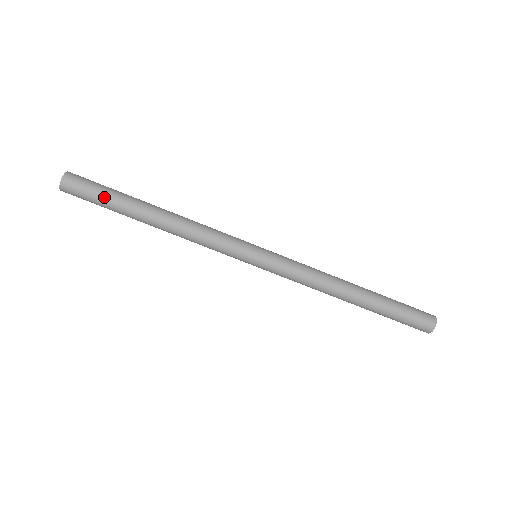
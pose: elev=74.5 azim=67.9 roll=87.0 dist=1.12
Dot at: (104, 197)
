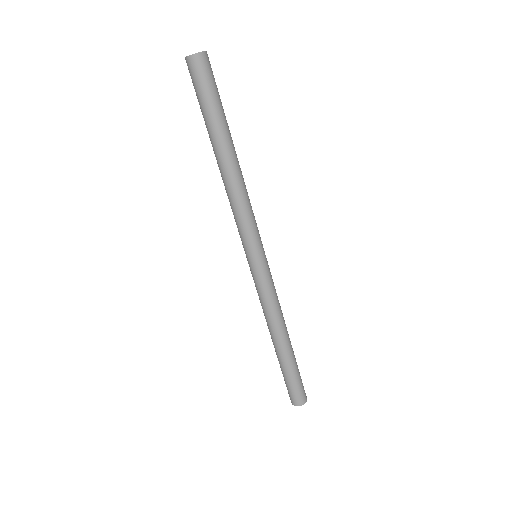
Dot at: (205, 105)
